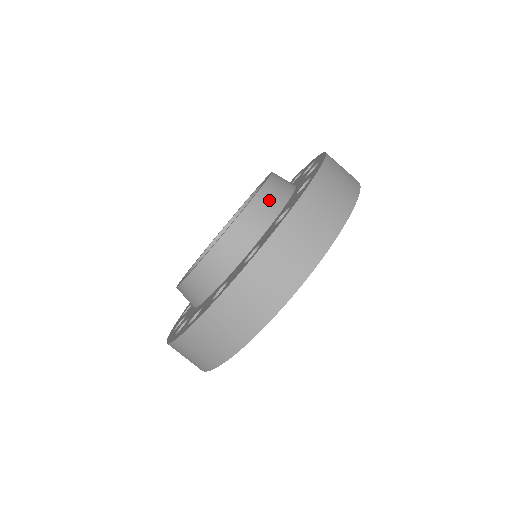
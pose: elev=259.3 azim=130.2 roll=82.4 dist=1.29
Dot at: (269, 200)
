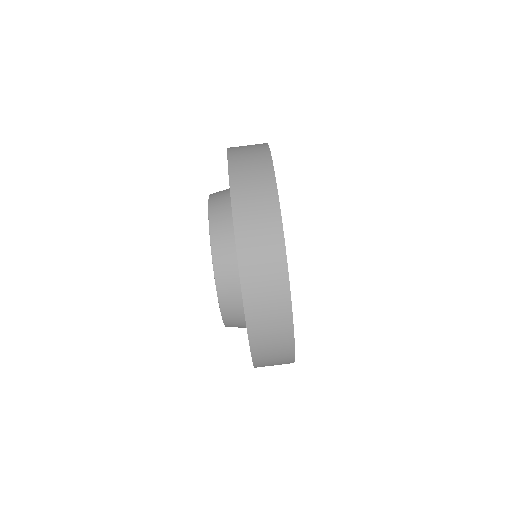
Dot at: (220, 192)
